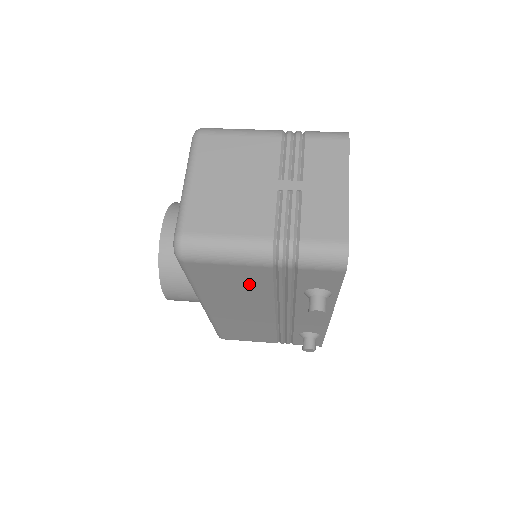
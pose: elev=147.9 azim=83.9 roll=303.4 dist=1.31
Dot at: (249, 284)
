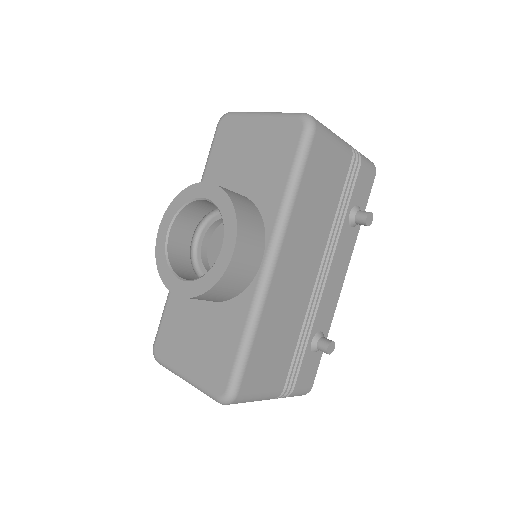
Dot at: (330, 191)
